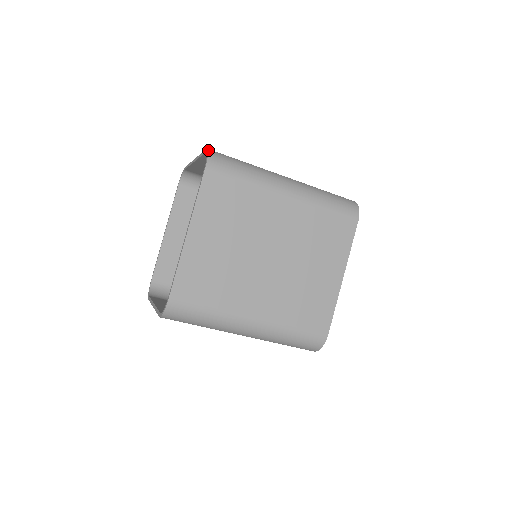
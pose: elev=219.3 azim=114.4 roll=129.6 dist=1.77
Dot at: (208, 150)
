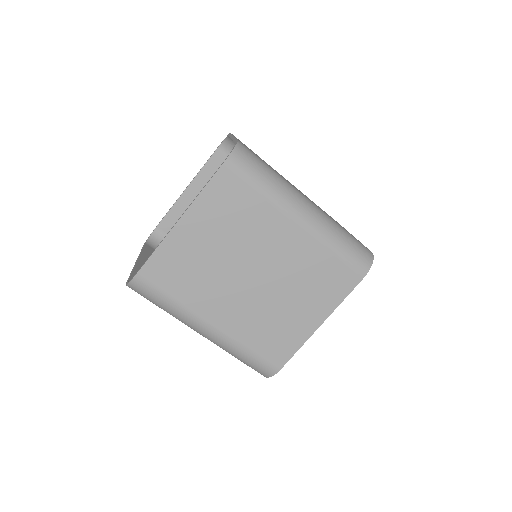
Dot at: (236, 144)
